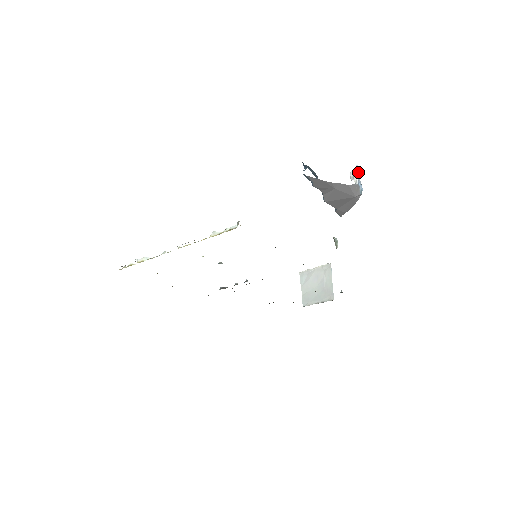
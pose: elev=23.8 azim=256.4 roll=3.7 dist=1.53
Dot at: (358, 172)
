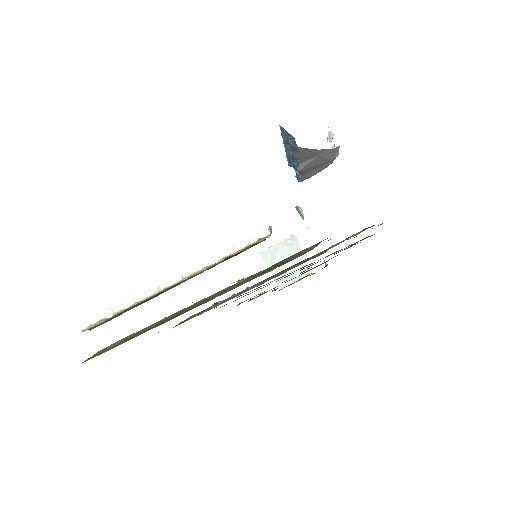
Dot at: occluded
